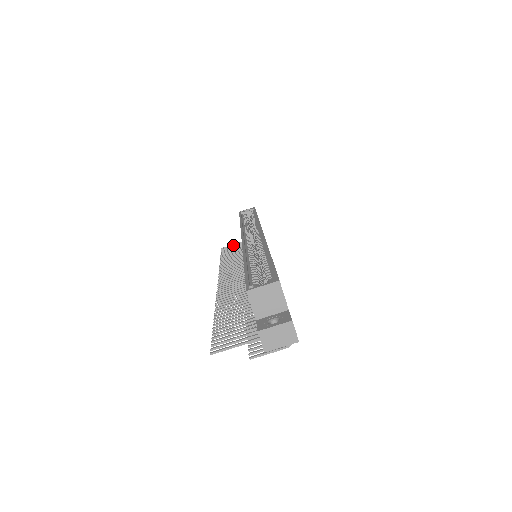
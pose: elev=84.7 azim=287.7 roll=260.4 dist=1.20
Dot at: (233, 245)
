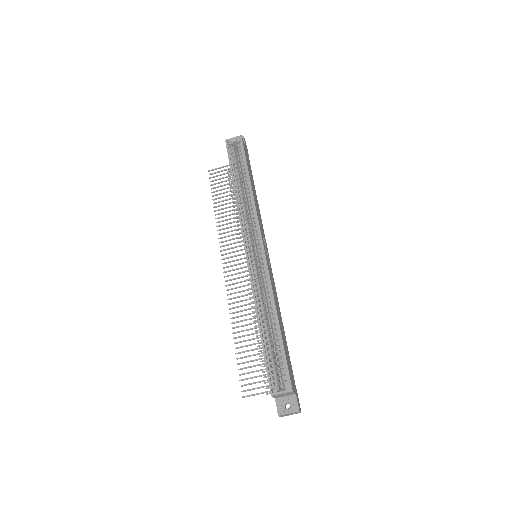
Dot at: (220, 171)
